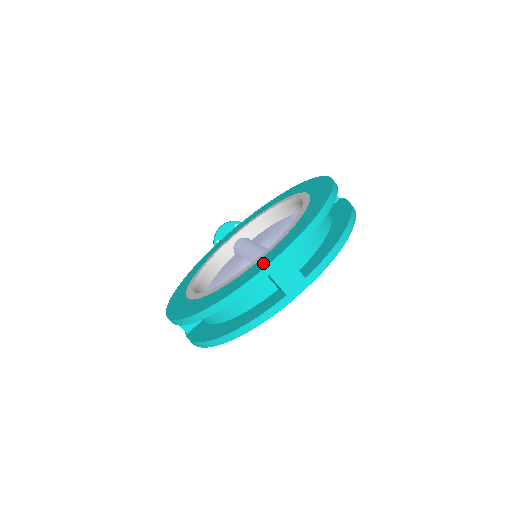
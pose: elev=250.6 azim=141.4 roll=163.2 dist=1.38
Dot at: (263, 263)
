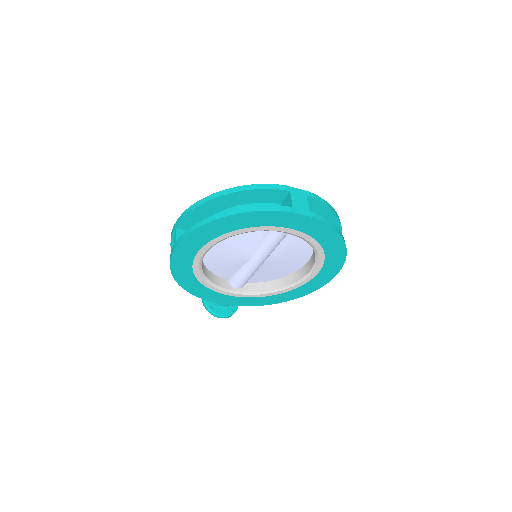
Dot at: occluded
